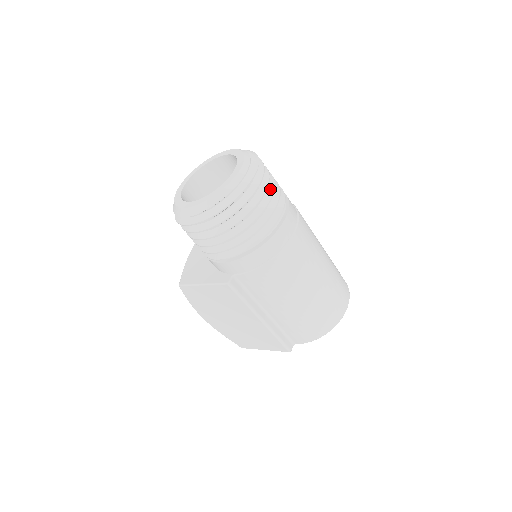
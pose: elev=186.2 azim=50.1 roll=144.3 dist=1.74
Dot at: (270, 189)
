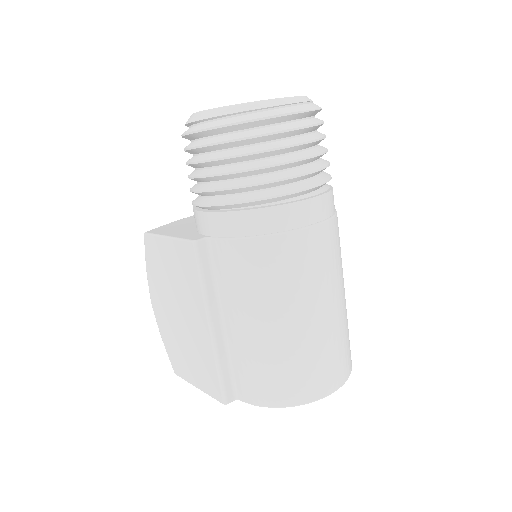
Dot at: (314, 151)
